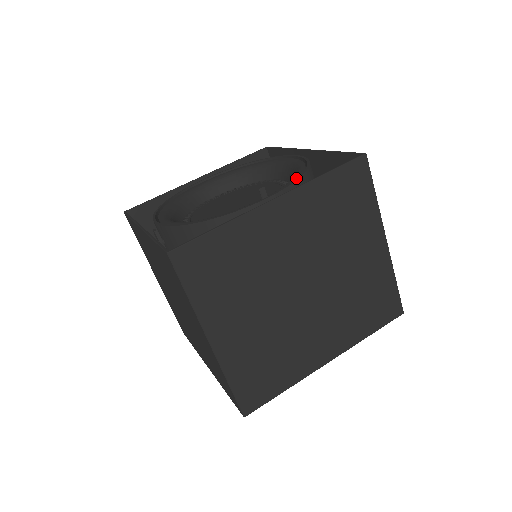
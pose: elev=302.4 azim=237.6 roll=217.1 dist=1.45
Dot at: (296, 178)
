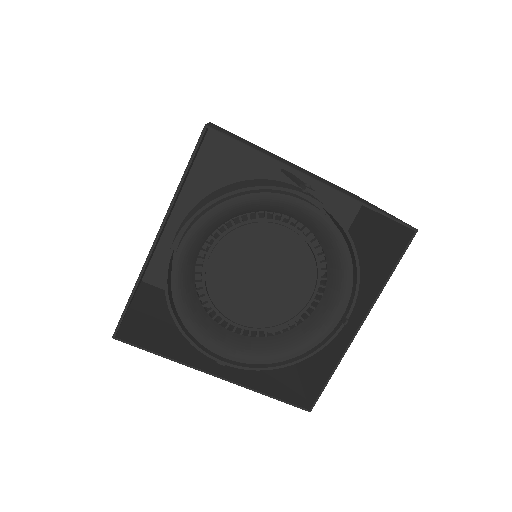
Dot at: occluded
